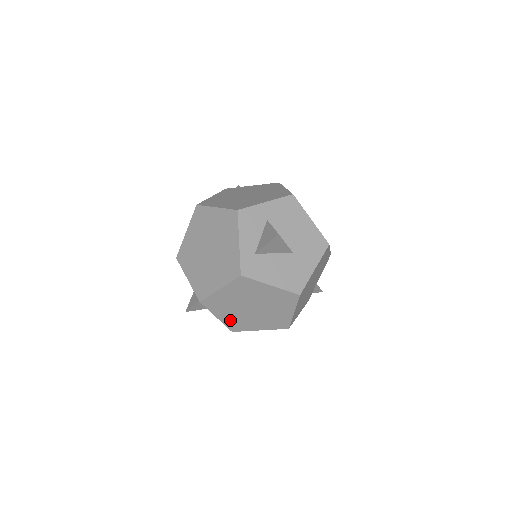
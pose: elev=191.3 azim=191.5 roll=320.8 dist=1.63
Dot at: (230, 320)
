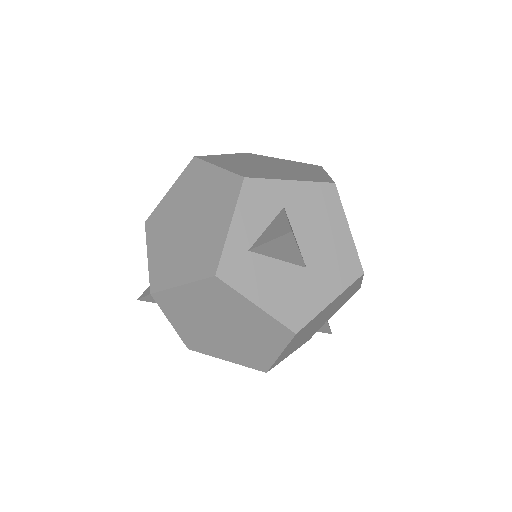
Dot at: (188, 333)
